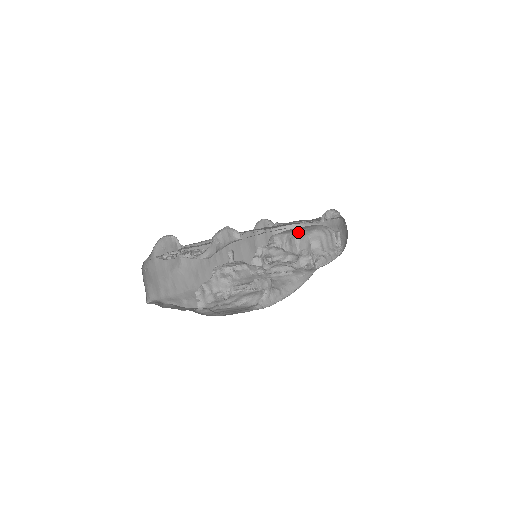
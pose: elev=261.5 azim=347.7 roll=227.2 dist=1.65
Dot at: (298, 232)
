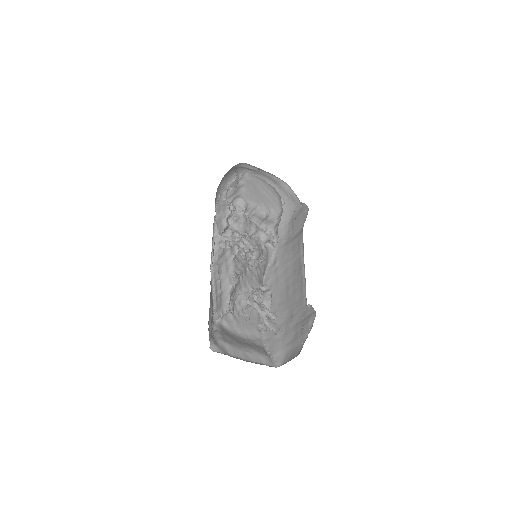
Dot at: (268, 208)
